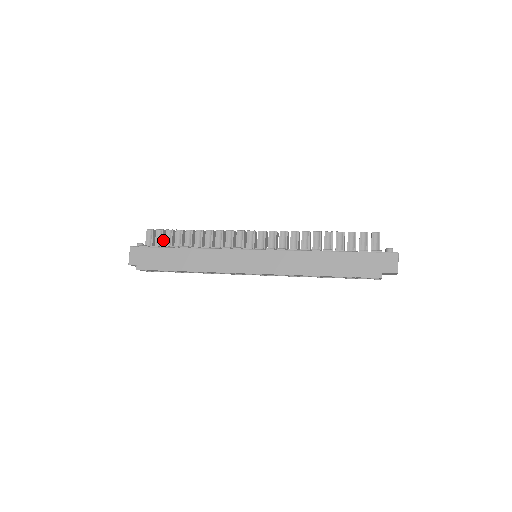
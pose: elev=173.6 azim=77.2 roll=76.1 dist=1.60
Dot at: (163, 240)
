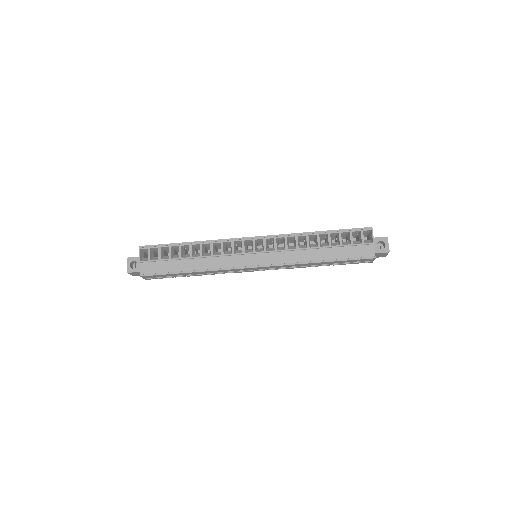
Dot at: occluded
